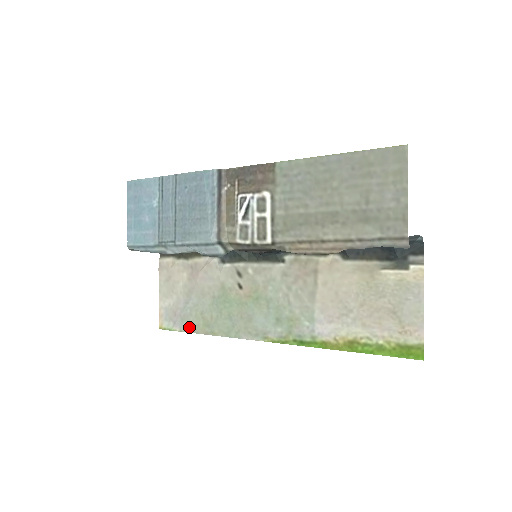
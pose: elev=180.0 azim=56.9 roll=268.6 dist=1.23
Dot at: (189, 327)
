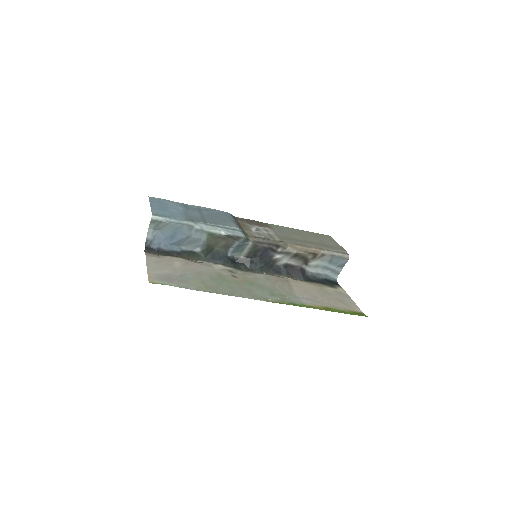
Dot at: (189, 286)
